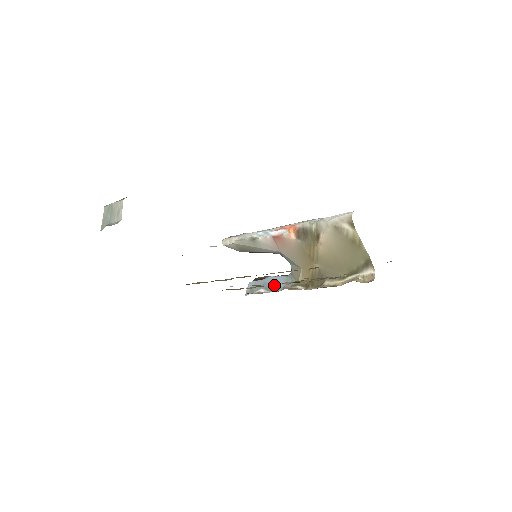
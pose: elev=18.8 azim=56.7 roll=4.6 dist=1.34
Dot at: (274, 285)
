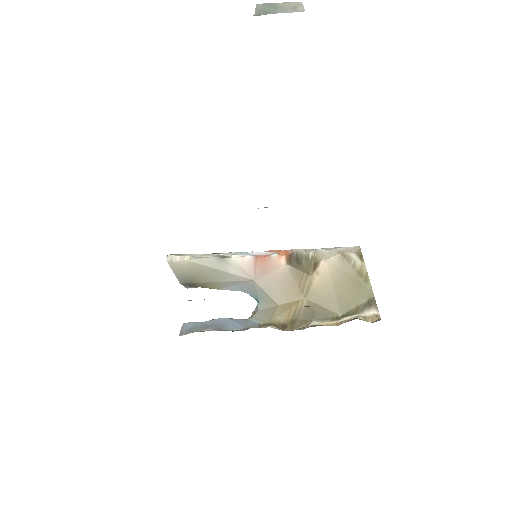
Dot at: (229, 326)
